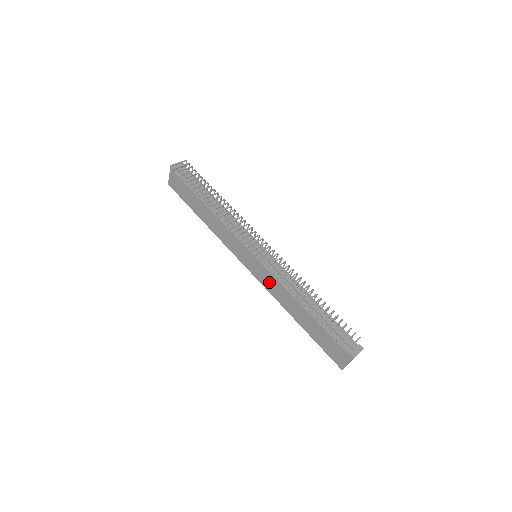
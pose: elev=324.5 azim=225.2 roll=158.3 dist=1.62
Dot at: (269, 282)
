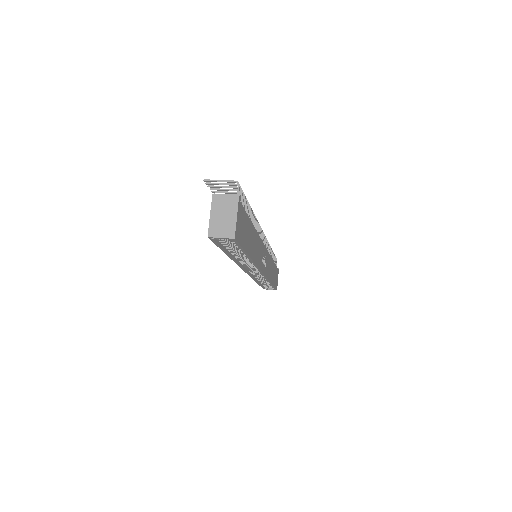
Dot at: occluded
